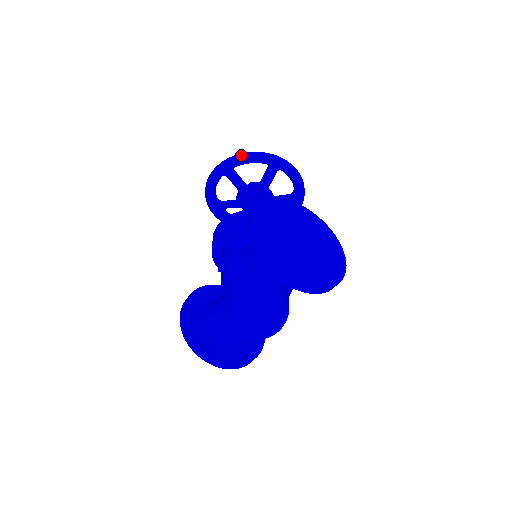
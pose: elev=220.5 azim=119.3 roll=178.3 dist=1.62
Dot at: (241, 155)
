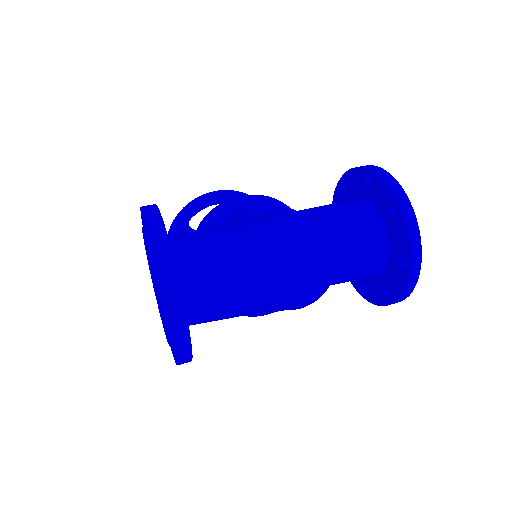
Dot at: occluded
